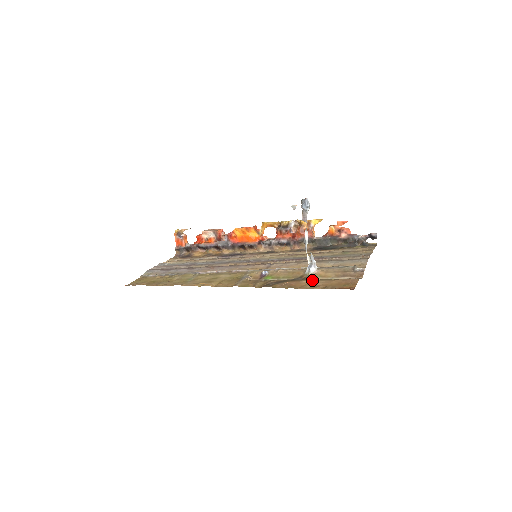
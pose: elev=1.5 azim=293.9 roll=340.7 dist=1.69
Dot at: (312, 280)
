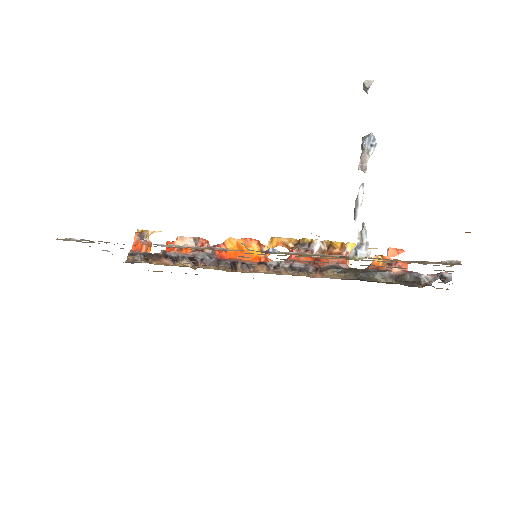
Dot at: occluded
